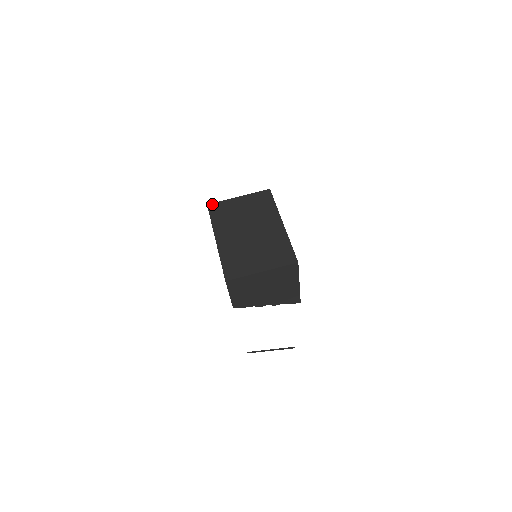
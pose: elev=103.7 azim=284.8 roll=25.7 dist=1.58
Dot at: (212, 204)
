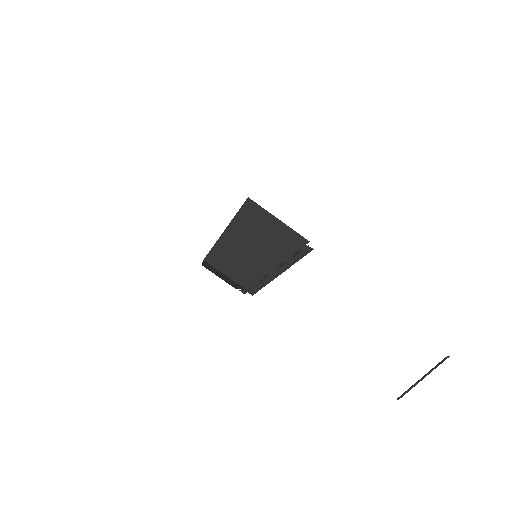
Dot at: occluded
